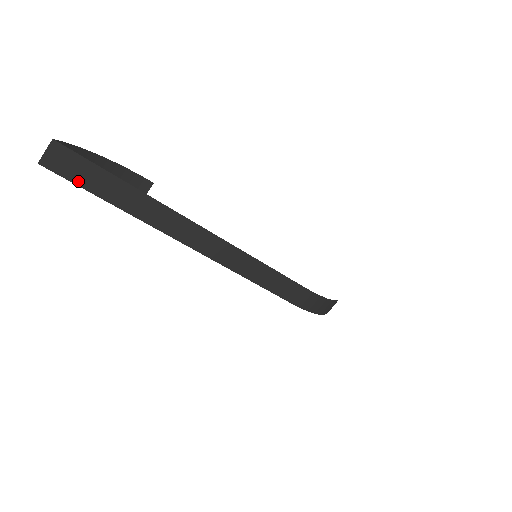
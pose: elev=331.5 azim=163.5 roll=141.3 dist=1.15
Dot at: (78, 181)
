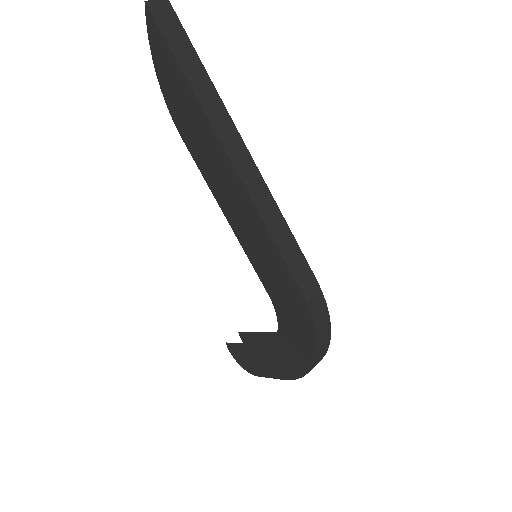
Dot at: (167, 37)
